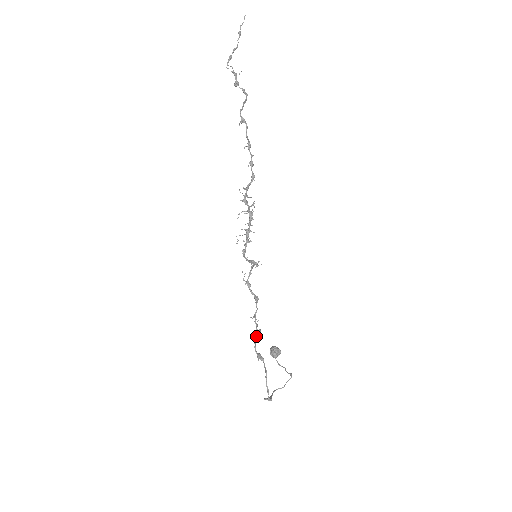
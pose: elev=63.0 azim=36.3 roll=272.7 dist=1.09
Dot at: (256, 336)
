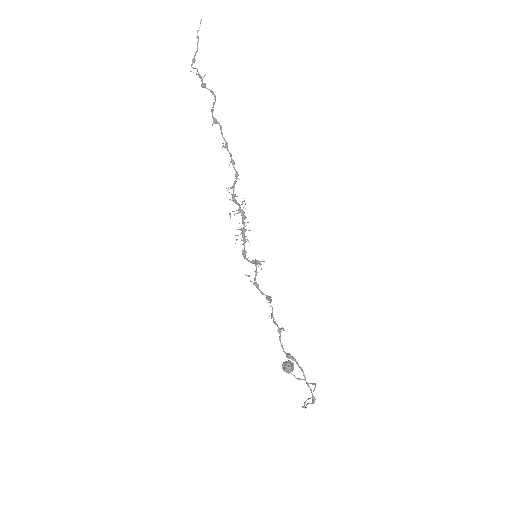
Dot at: (280, 335)
